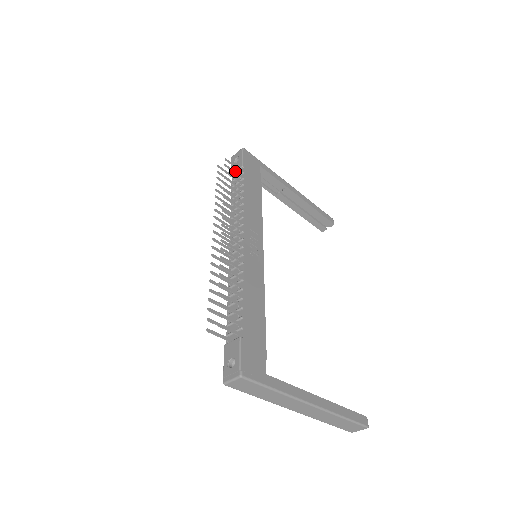
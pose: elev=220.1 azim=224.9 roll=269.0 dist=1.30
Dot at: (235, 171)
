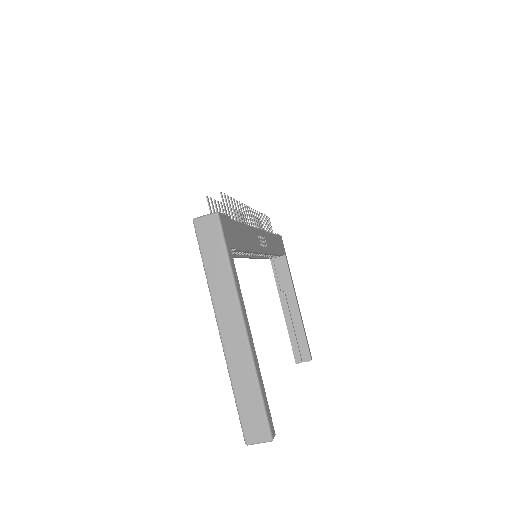
Dot at: occluded
